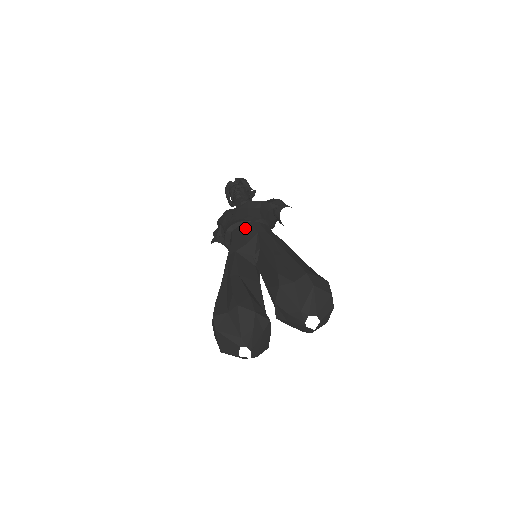
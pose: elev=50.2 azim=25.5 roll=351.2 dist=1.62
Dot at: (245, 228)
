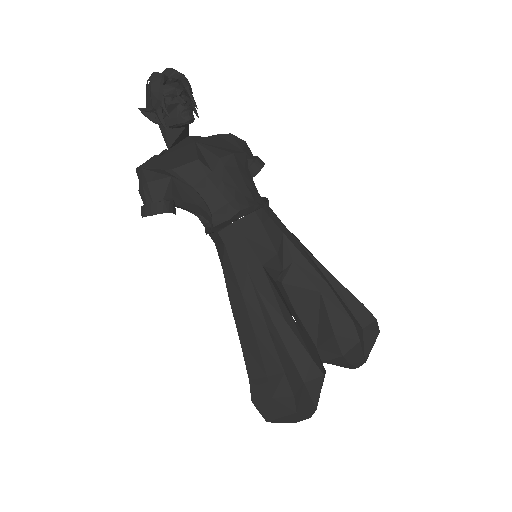
Dot at: (265, 222)
